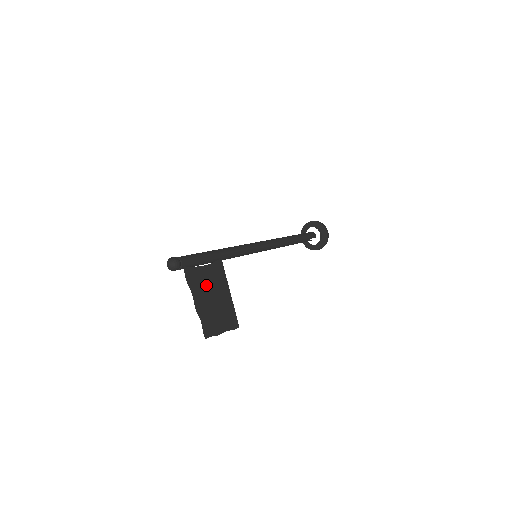
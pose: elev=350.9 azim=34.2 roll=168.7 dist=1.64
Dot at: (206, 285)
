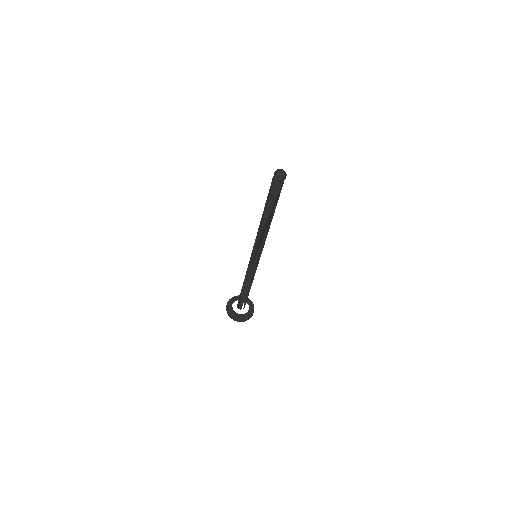
Dot at: (270, 215)
